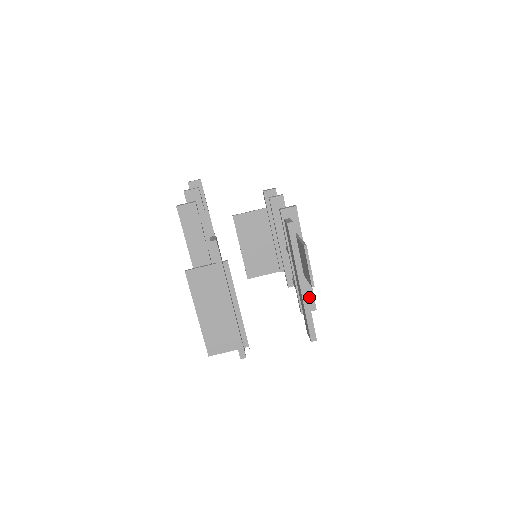
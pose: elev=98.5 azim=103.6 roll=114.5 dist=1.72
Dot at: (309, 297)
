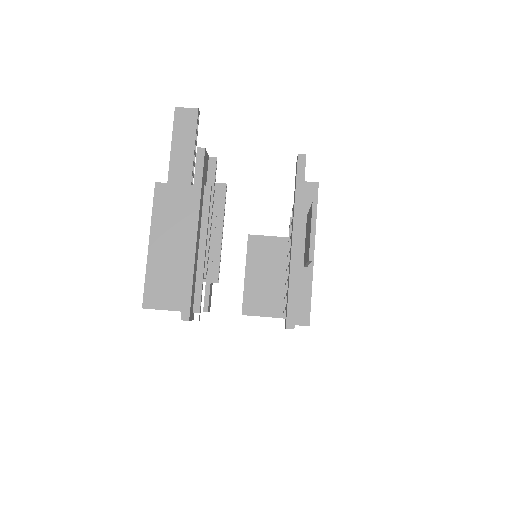
Dot at: (304, 304)
